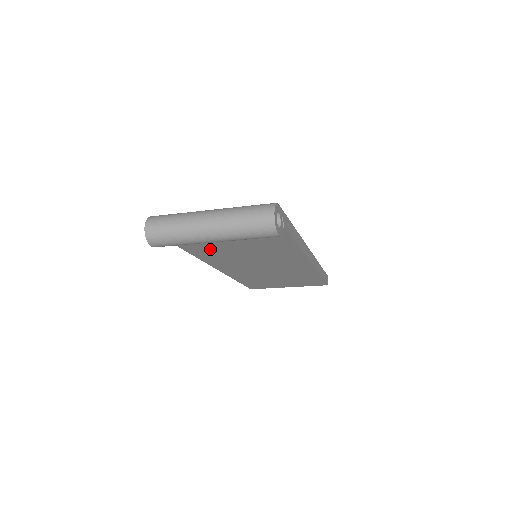
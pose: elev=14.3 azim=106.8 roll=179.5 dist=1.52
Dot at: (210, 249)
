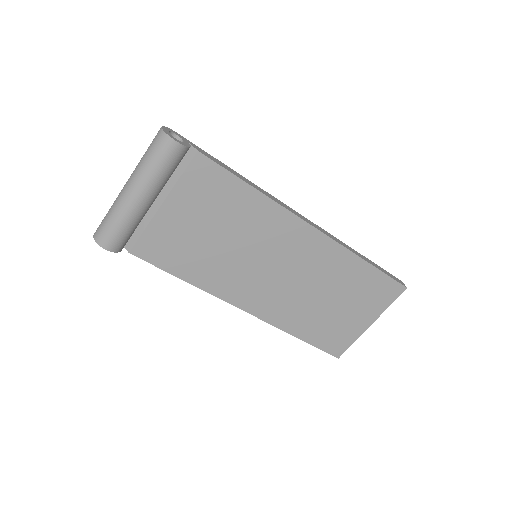
Dot at: (188, 255)
